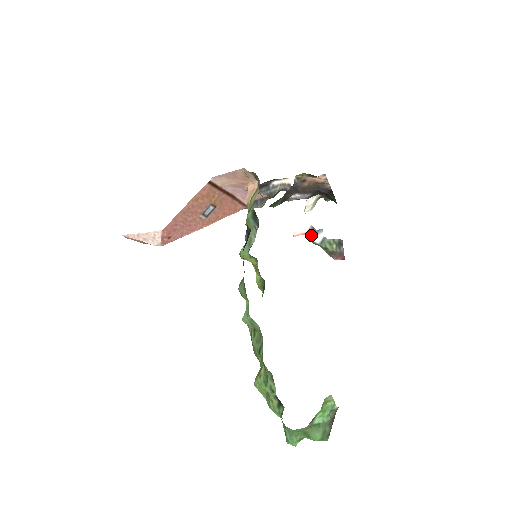
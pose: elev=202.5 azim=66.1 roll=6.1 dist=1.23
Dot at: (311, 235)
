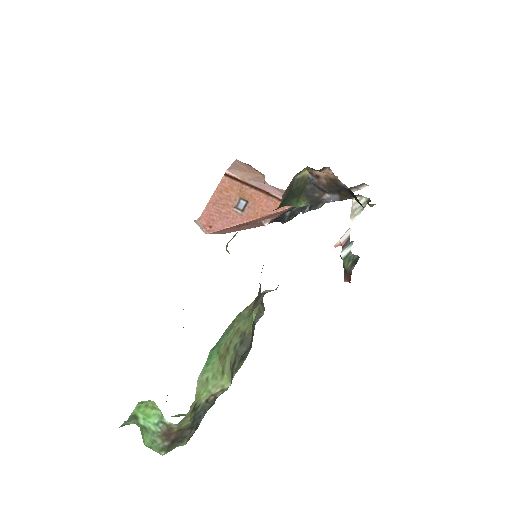
Dot at: (343, 247)
